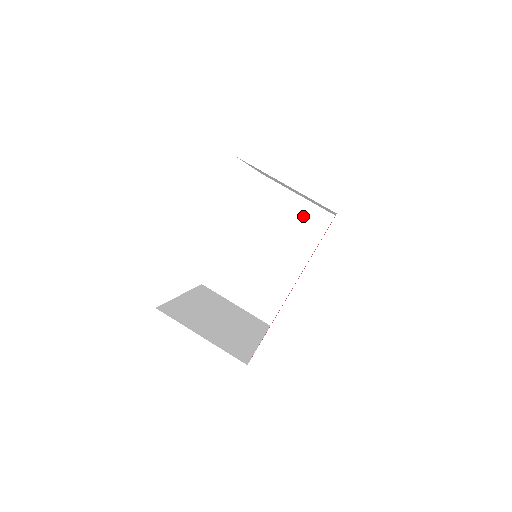
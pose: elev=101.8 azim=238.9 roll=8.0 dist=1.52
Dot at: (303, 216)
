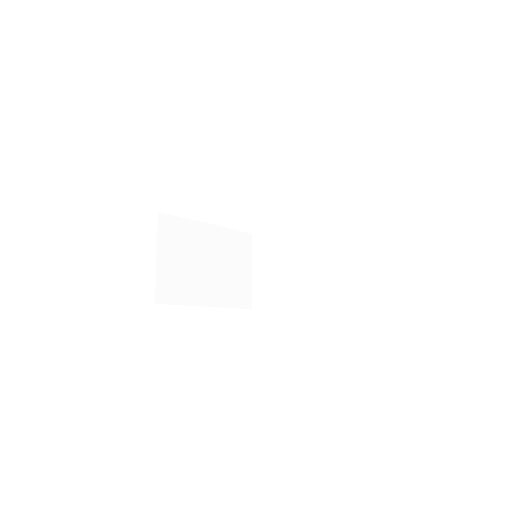
Dot at: (341, 273)
